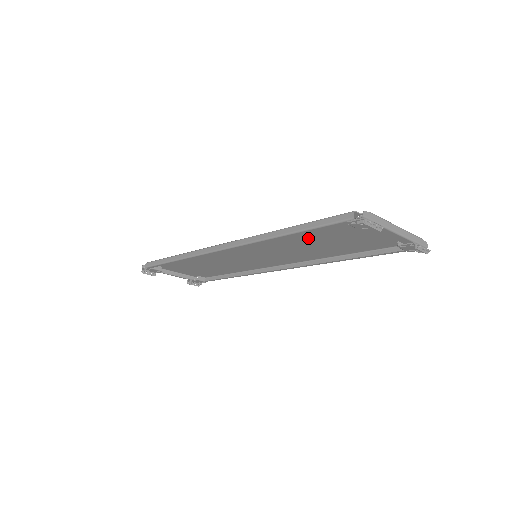
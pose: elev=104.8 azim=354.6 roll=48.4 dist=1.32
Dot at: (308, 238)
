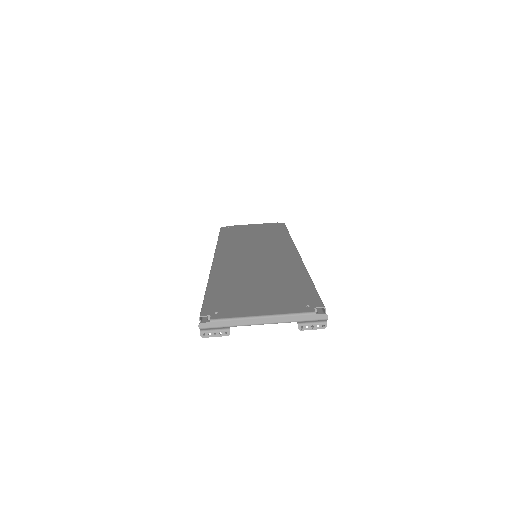
Dot at: (243, 281)
